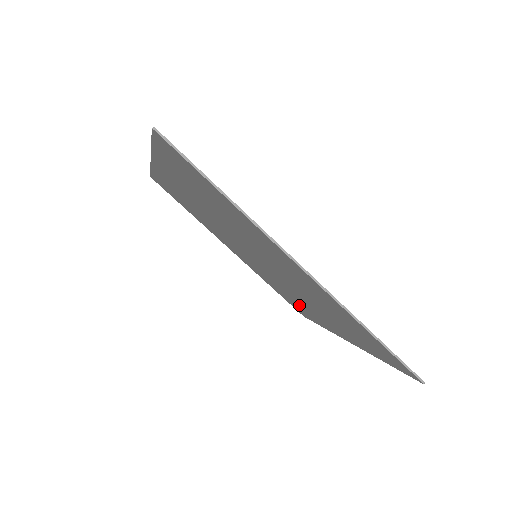
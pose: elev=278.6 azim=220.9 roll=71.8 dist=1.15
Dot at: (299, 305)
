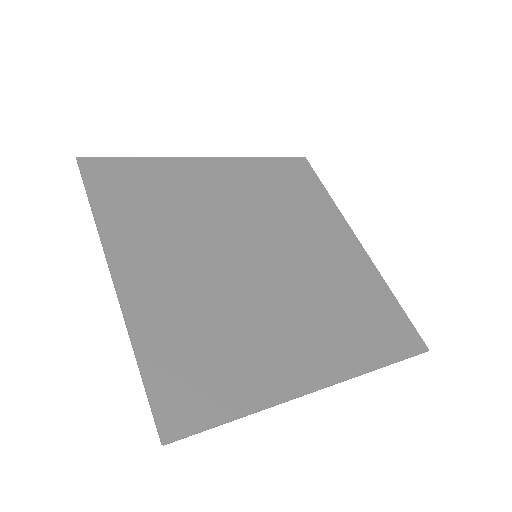
Dot at: (303, 202)
